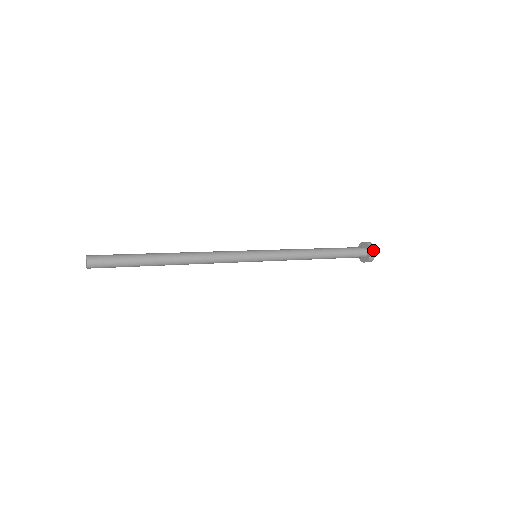
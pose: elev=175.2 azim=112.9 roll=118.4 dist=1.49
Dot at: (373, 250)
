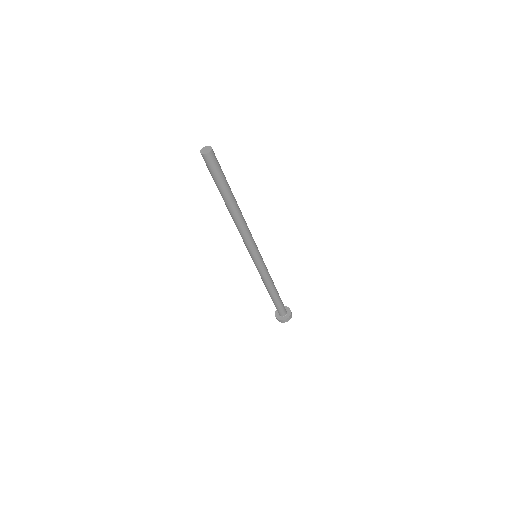
Dot at: (289, 308)
